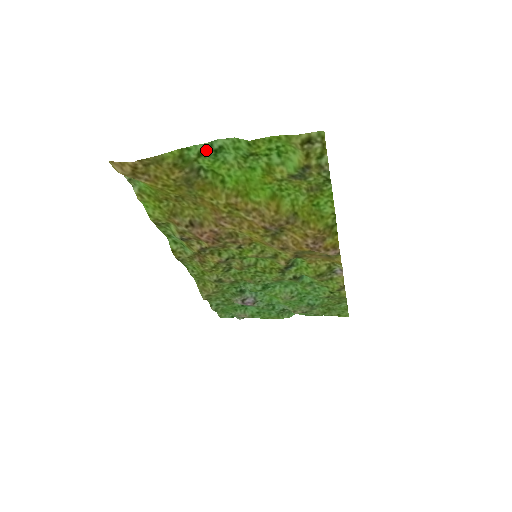
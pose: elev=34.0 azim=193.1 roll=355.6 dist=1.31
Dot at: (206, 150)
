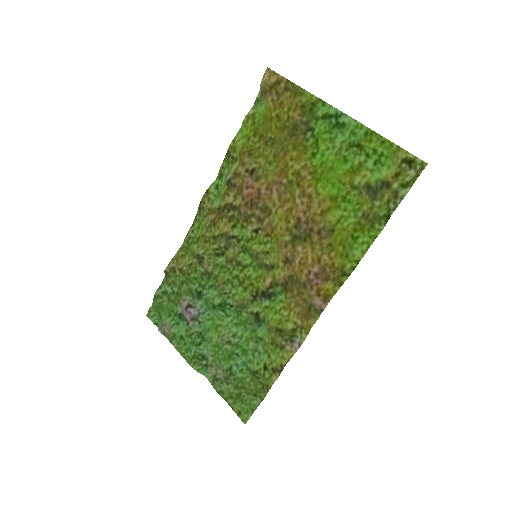
Dot at: (333, 116)
